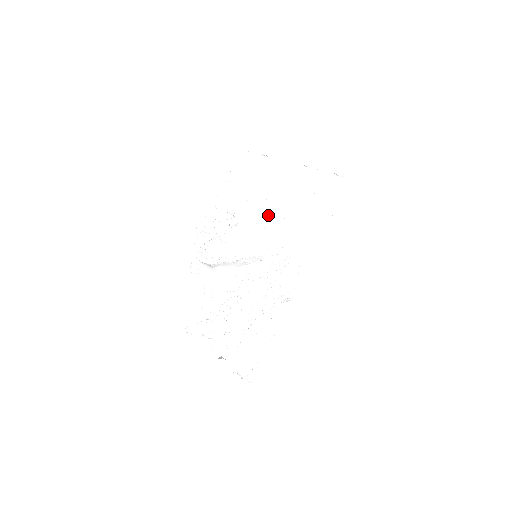
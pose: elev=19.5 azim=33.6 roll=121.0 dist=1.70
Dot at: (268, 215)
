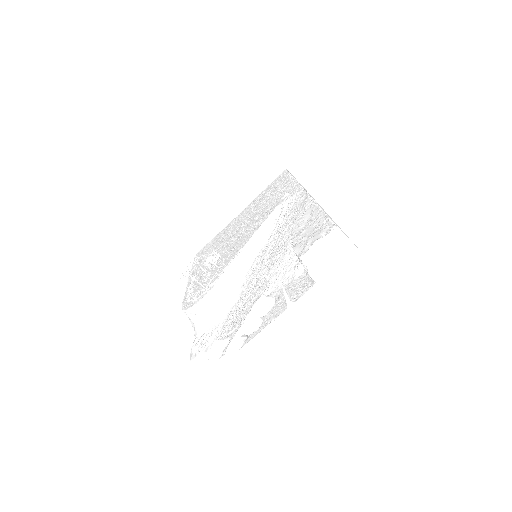
Dot at: (244, 228)
